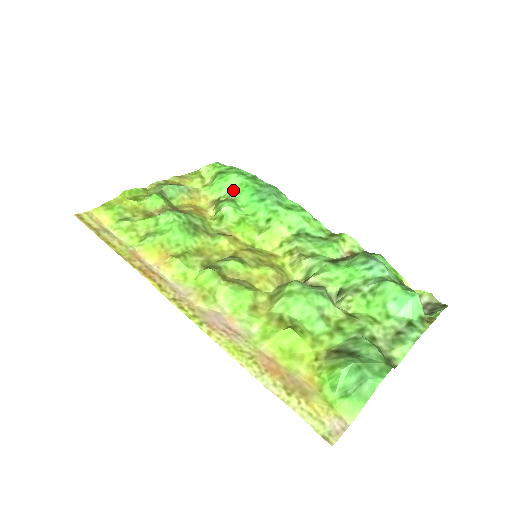
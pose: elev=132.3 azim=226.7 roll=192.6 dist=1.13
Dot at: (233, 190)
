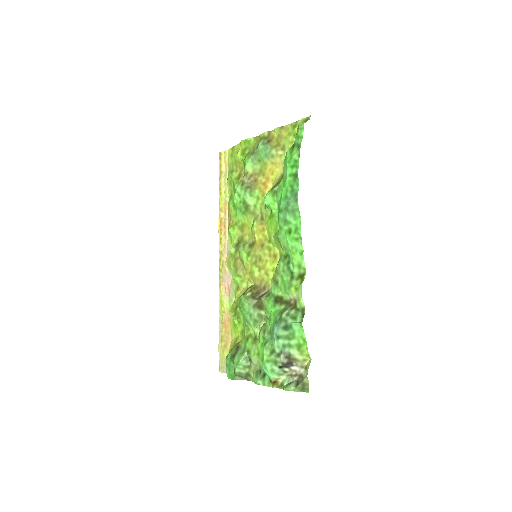
Dot at: (282, 180)
